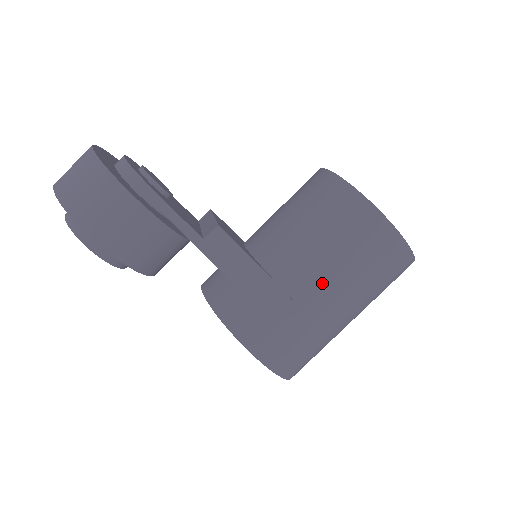
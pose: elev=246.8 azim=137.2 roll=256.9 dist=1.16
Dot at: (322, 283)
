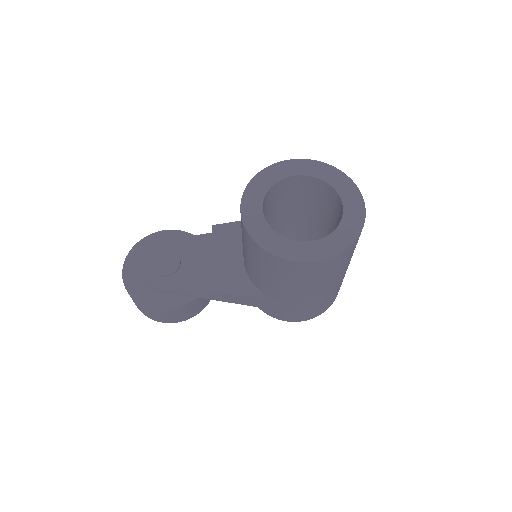
Dot at: (291, 294)
